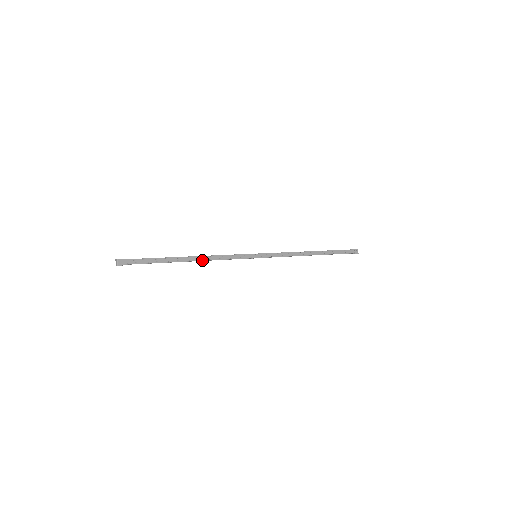
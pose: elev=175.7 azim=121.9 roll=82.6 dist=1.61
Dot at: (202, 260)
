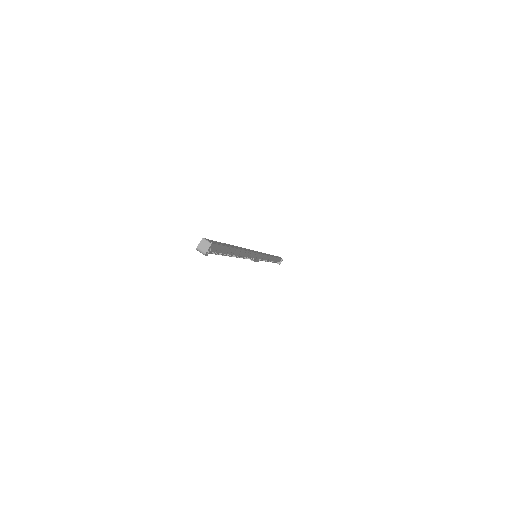
Dot at: (243, 250)
